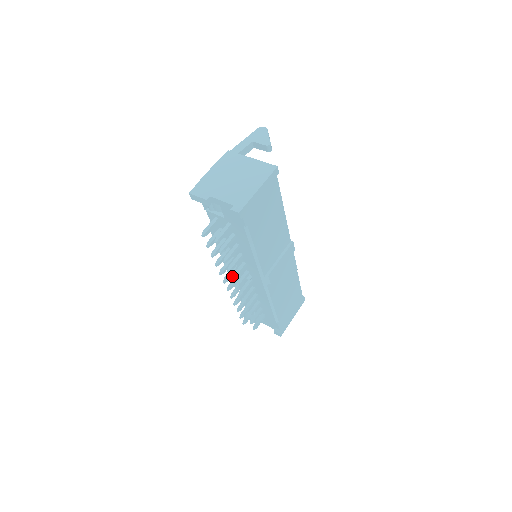
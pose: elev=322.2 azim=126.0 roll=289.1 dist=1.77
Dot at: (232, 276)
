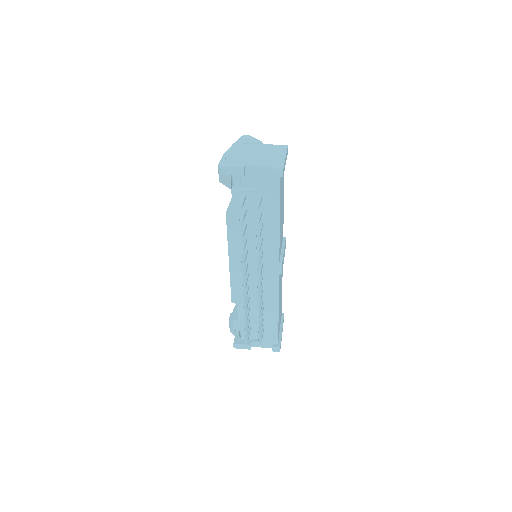
Dot at: (257, 260)
